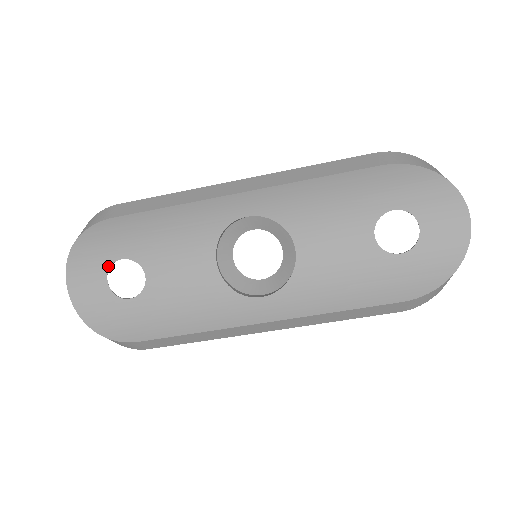
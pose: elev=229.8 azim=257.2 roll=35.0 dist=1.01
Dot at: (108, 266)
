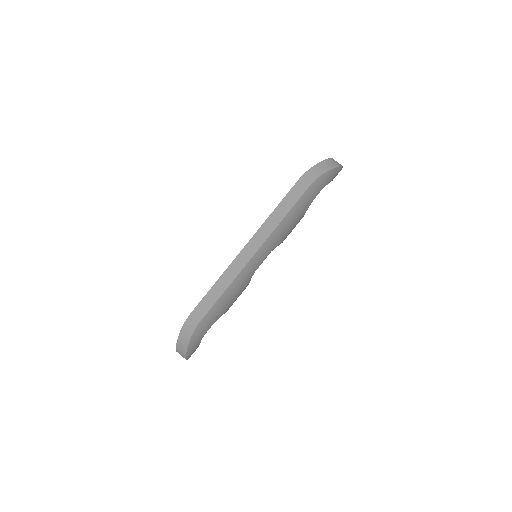
Dot at: occluded
